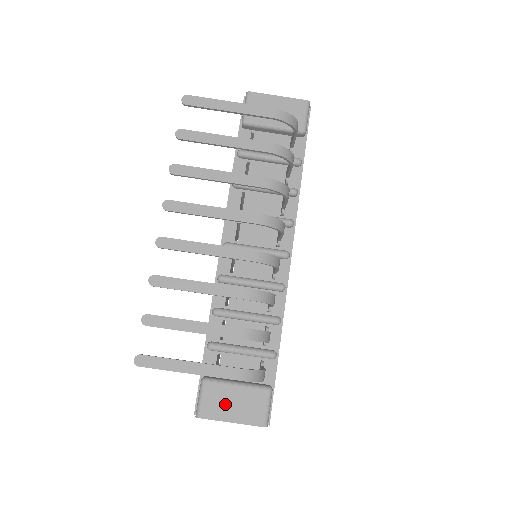
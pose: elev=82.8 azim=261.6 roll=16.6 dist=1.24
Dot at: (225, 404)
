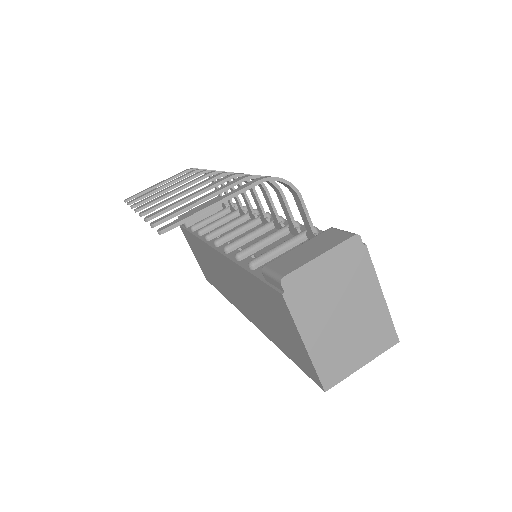
Dot at: (299, 256)
